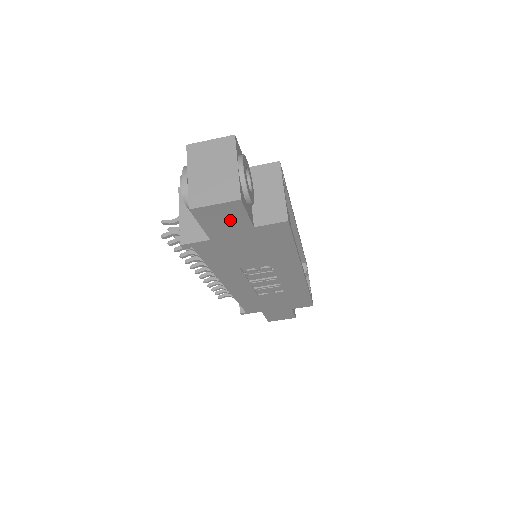
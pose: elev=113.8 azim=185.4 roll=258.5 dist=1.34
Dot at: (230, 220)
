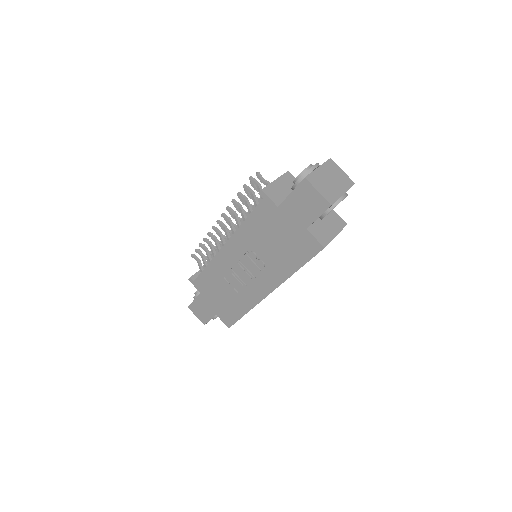
Dot at: (306, 209)
